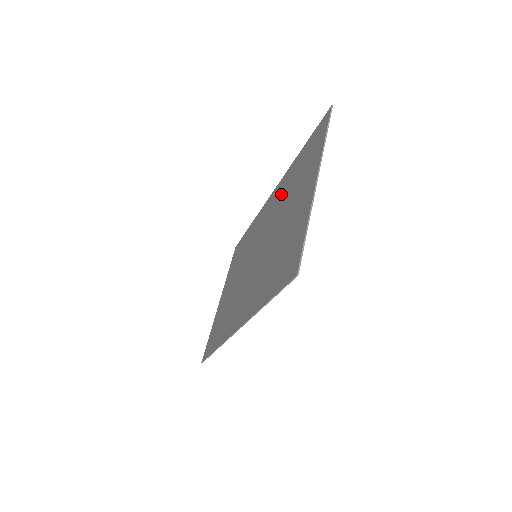
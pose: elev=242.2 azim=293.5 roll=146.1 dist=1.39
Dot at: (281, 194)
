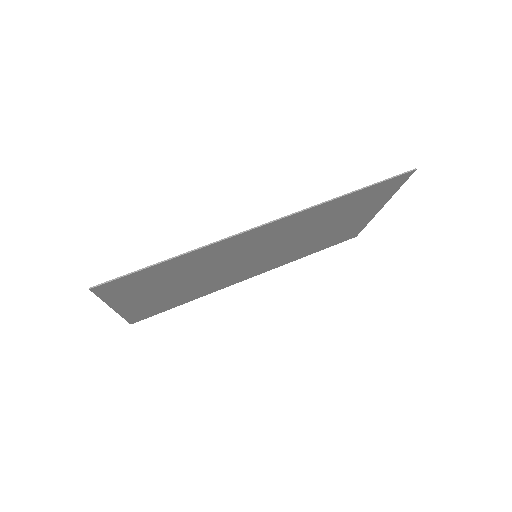
Dot at: (288, 255)
